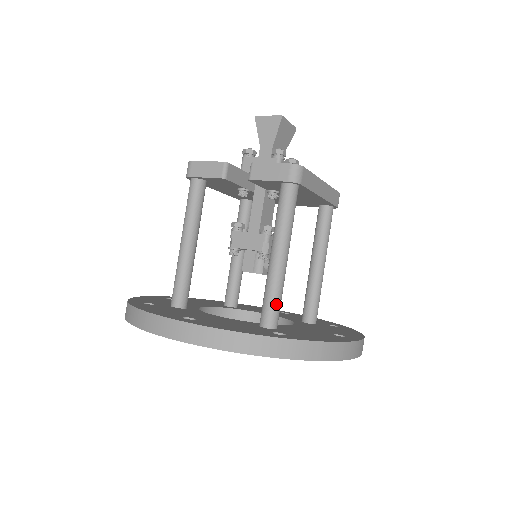
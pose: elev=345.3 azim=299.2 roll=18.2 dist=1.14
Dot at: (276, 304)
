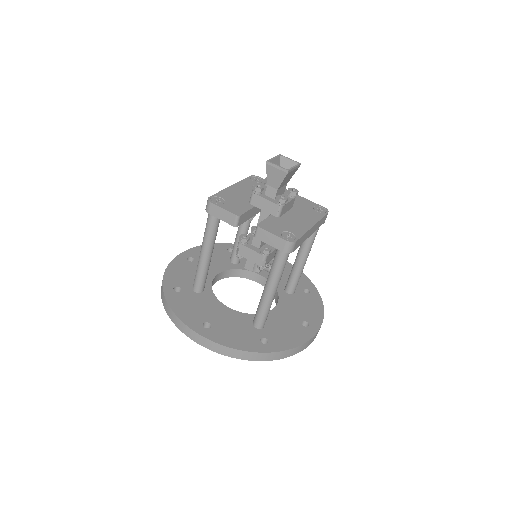
Dot at: (265, 317)
